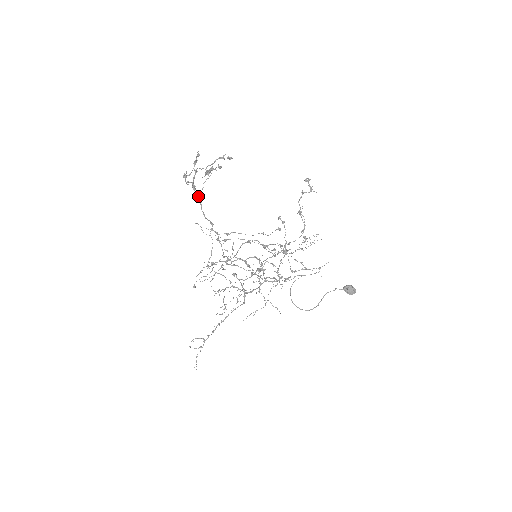
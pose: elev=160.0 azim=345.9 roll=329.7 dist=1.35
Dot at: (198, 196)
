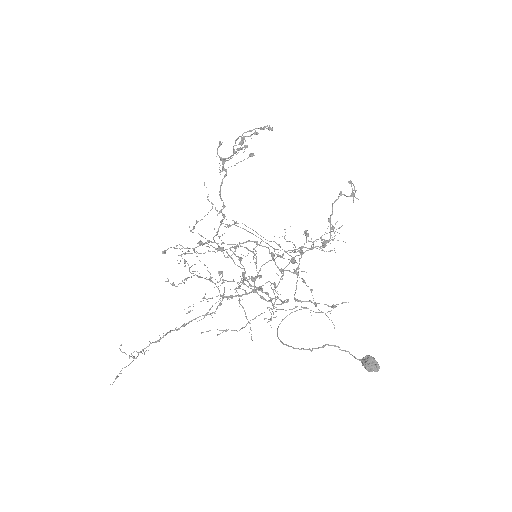
Dot at: (223, 170)
